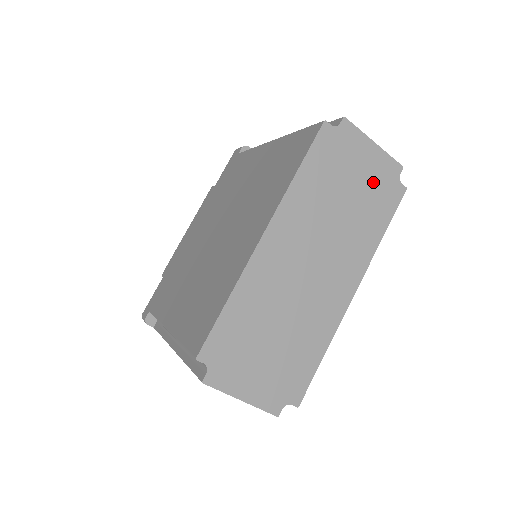
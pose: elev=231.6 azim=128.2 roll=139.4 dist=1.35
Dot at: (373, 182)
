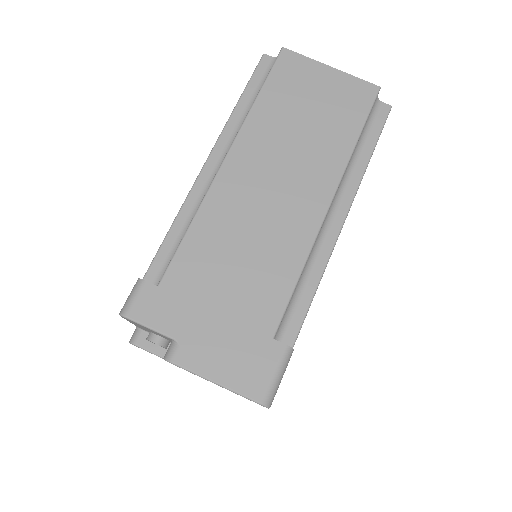
Dot at: occluded
